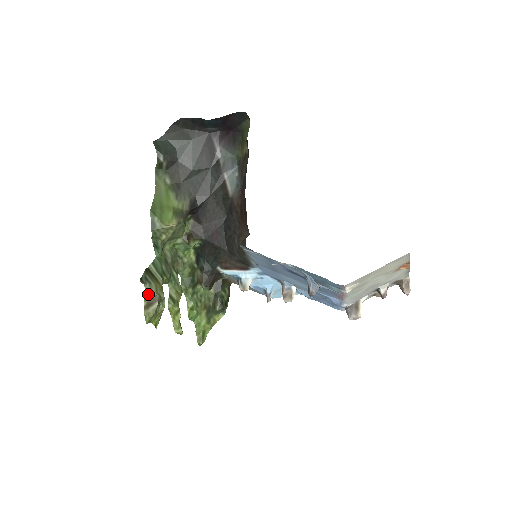
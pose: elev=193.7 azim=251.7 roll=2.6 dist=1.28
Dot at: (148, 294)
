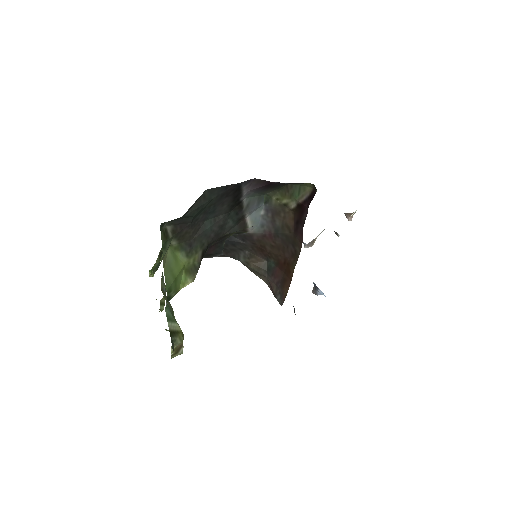
Dot at: (174, 347)
